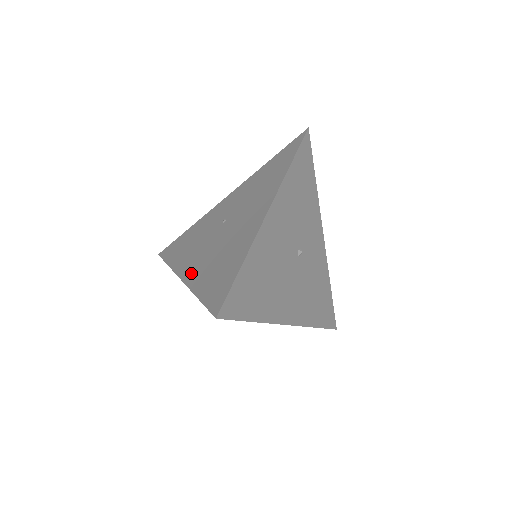
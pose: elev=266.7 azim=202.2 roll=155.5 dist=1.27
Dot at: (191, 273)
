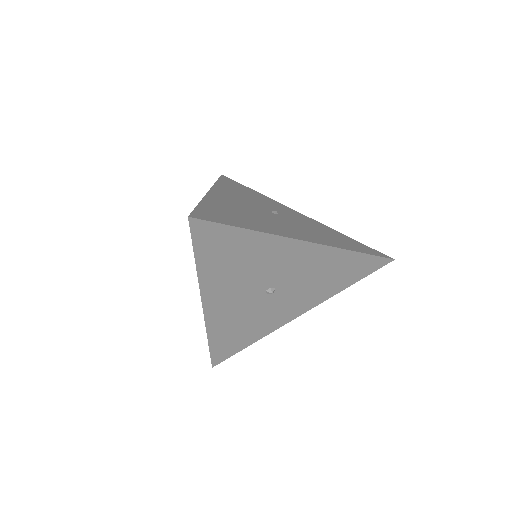
Dot at: occluded
